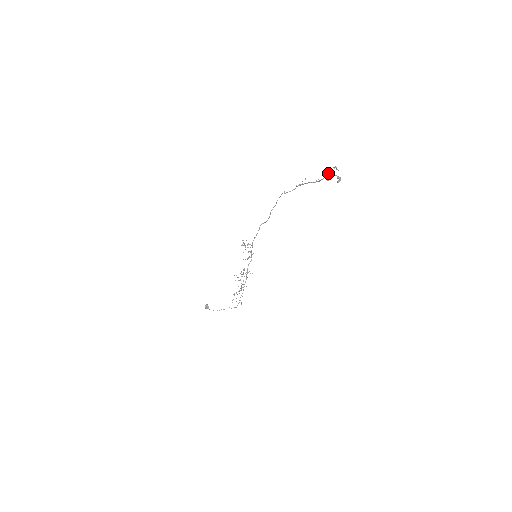
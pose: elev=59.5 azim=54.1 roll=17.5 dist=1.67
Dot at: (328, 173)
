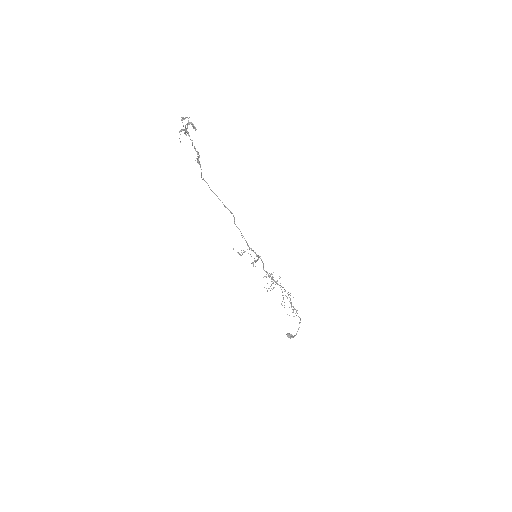
Dot at: (181, 129)
